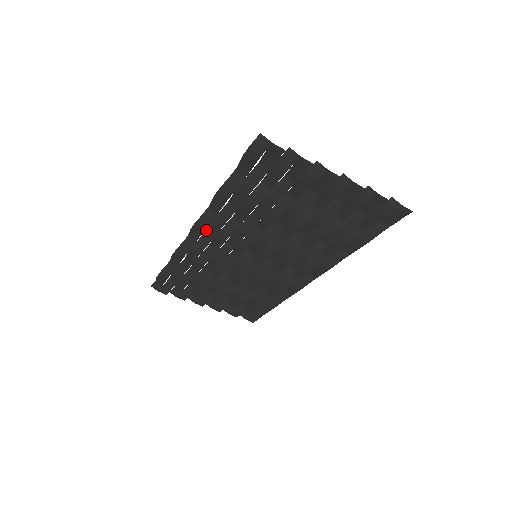
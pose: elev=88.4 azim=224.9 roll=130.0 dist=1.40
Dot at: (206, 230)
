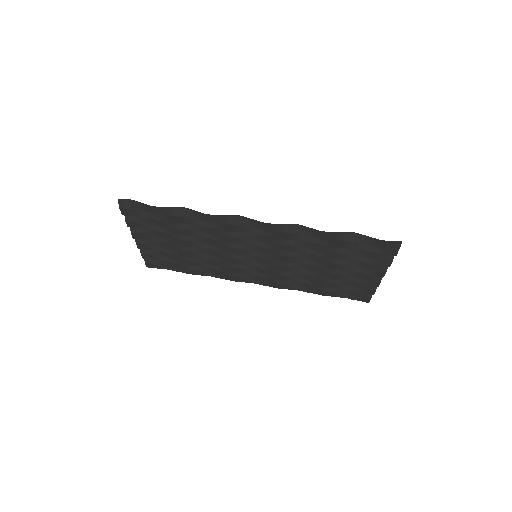
Dot at: occluded
